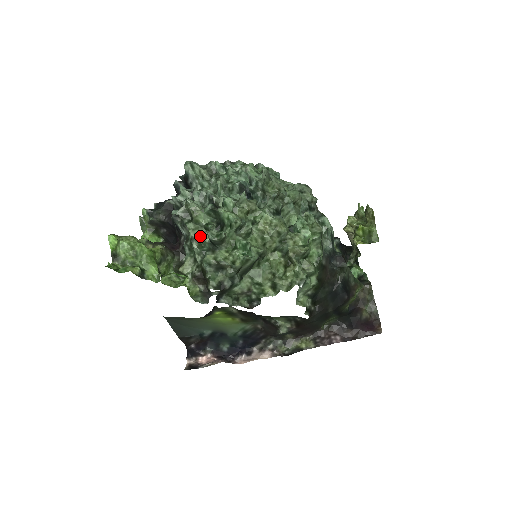
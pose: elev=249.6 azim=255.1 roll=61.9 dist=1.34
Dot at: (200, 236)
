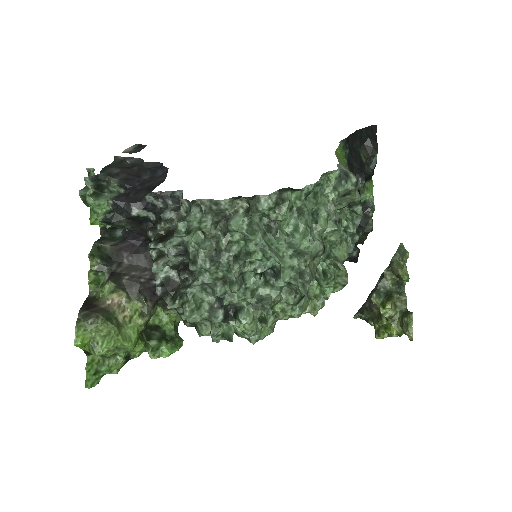
Dot at: occluded
